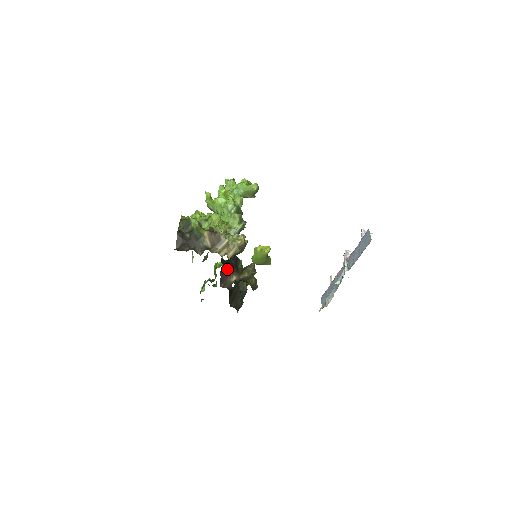
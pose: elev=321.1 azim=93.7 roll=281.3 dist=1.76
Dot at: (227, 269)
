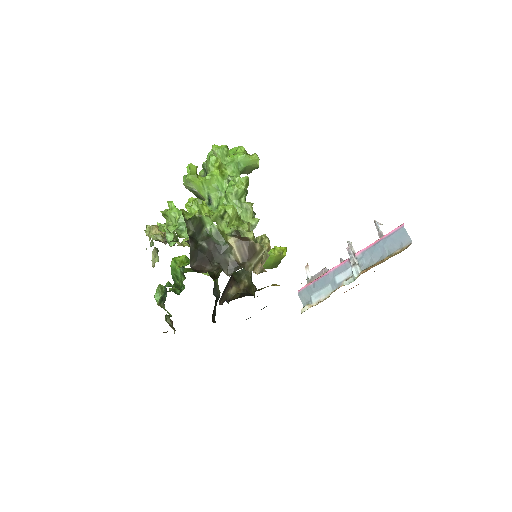
Dot at: occluded
